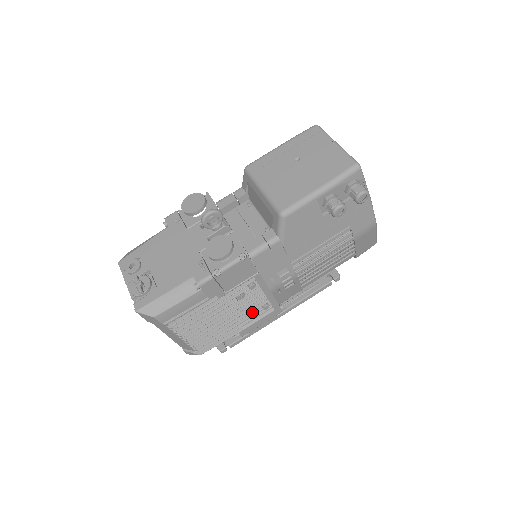
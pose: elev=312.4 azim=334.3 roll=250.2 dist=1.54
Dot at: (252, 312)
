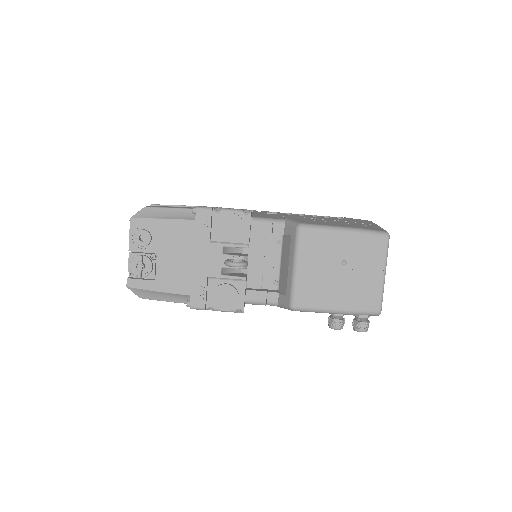
Dot at: occluded
